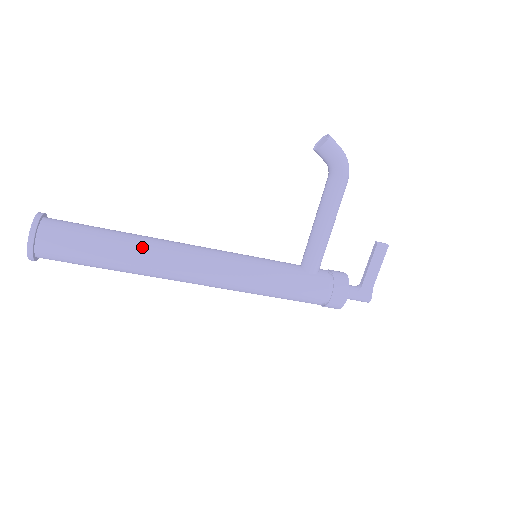
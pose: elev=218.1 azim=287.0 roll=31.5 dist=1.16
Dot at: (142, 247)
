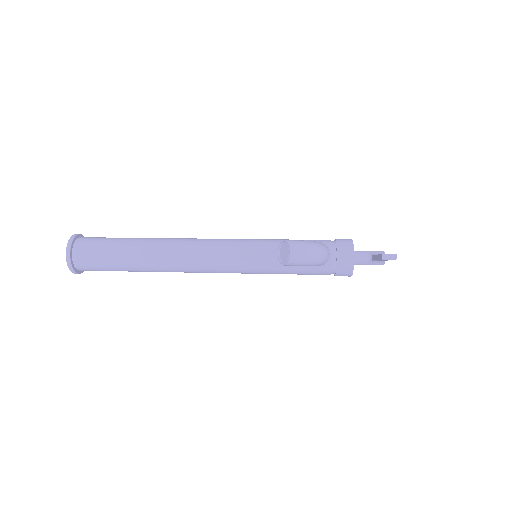
Dot at: (154, 267)
